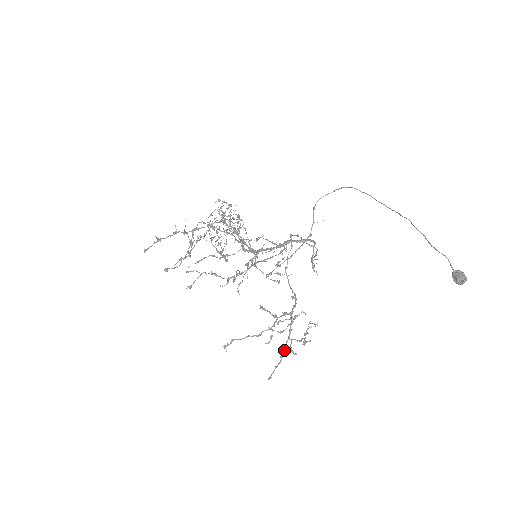
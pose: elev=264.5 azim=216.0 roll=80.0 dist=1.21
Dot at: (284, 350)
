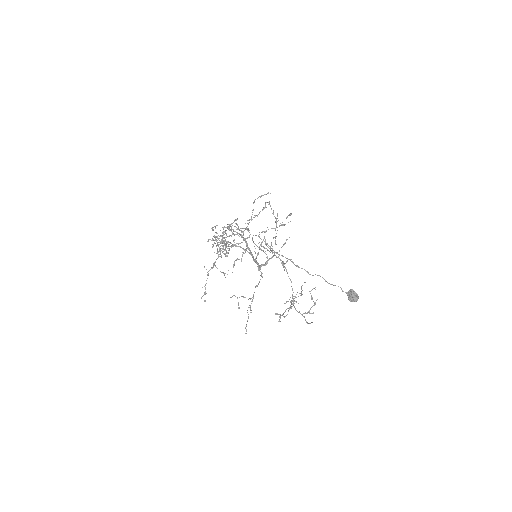
Dot at: (305, 319)
